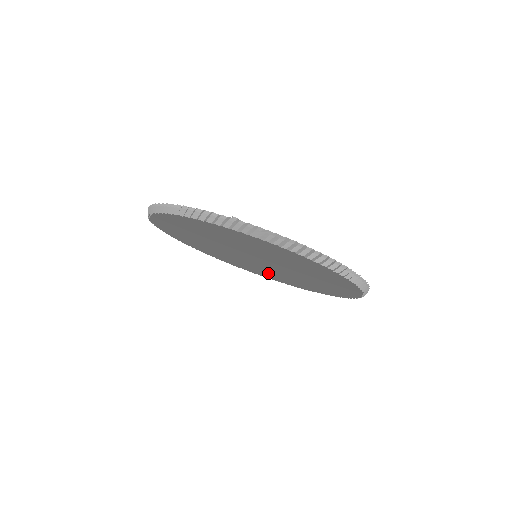
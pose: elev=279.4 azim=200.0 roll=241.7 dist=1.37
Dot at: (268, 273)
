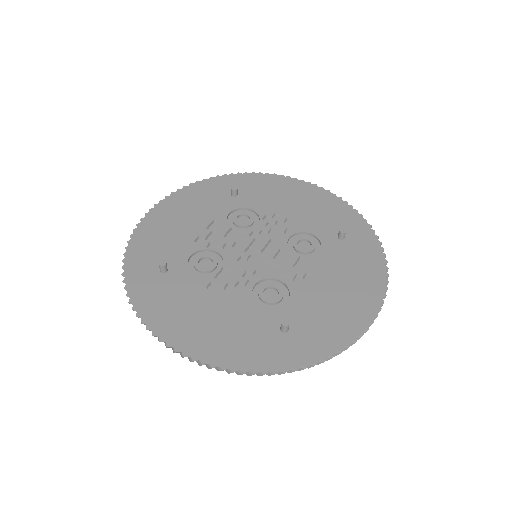
Dot at: occluded
